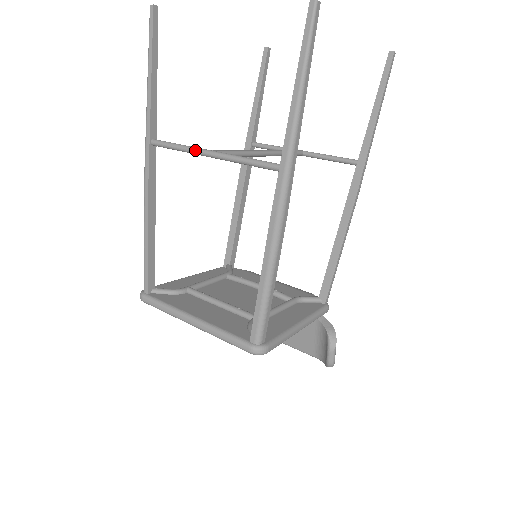
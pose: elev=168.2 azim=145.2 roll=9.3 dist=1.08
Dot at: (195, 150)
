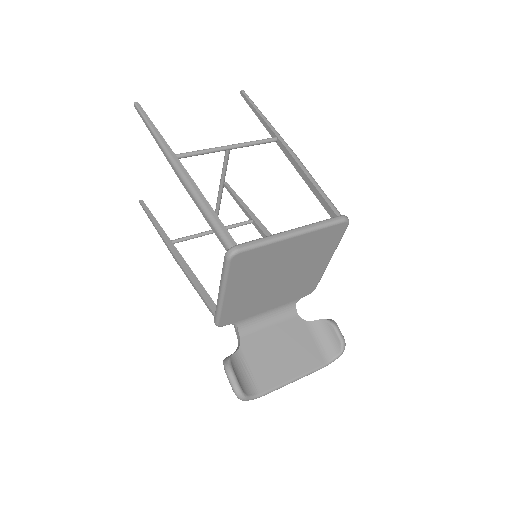
Dot at: (217, 147)
